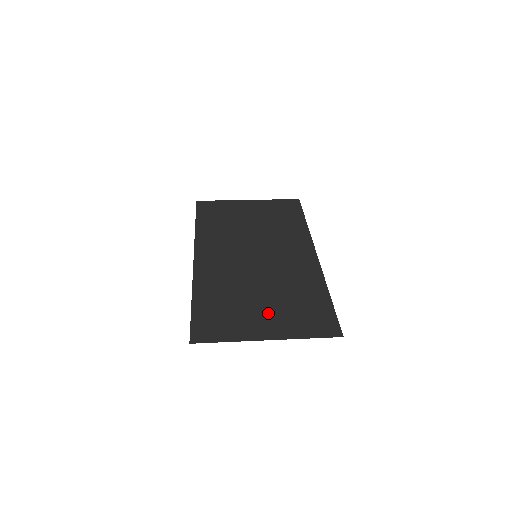
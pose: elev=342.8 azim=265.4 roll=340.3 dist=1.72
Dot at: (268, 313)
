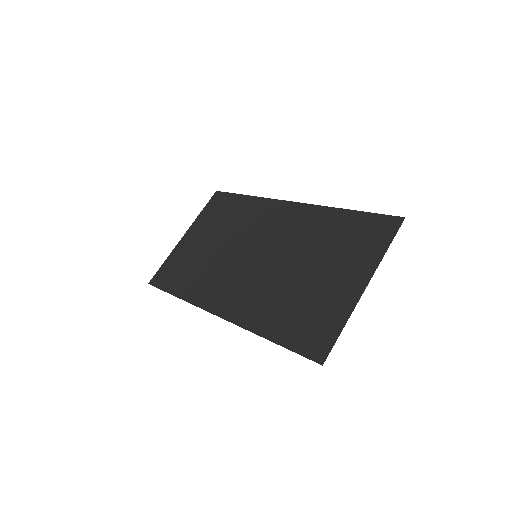
Dot at: (333, 273)
